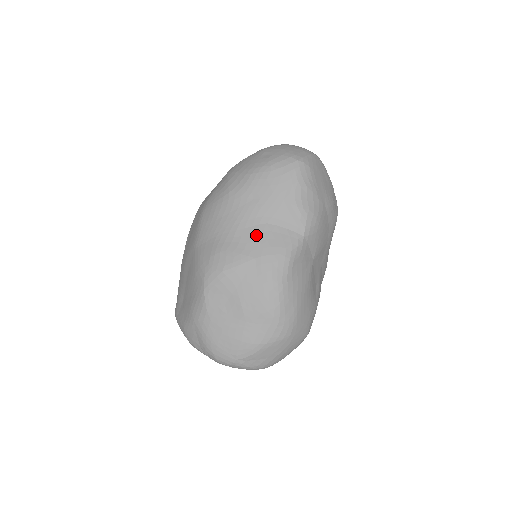
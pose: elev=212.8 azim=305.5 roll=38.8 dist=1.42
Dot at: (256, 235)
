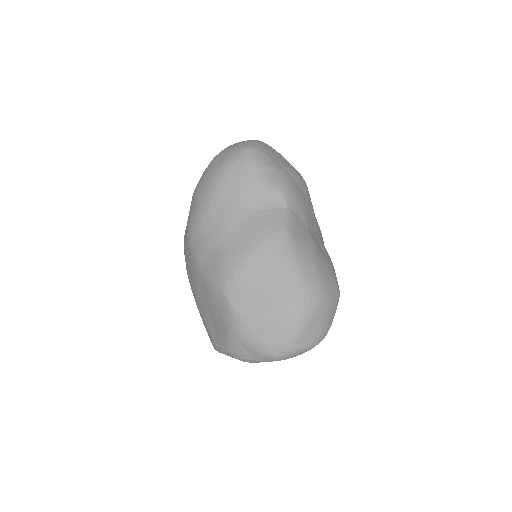
Dot at: (247, 228)
